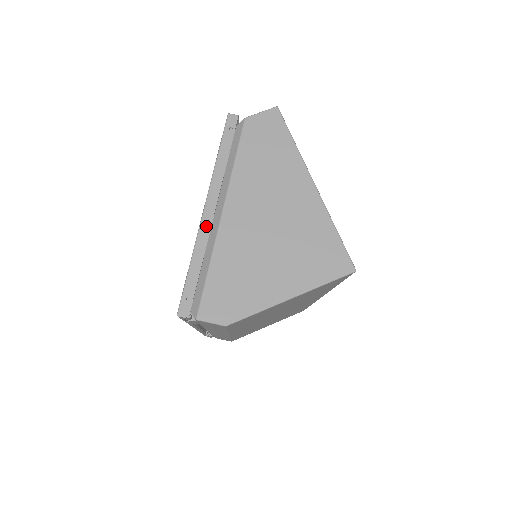
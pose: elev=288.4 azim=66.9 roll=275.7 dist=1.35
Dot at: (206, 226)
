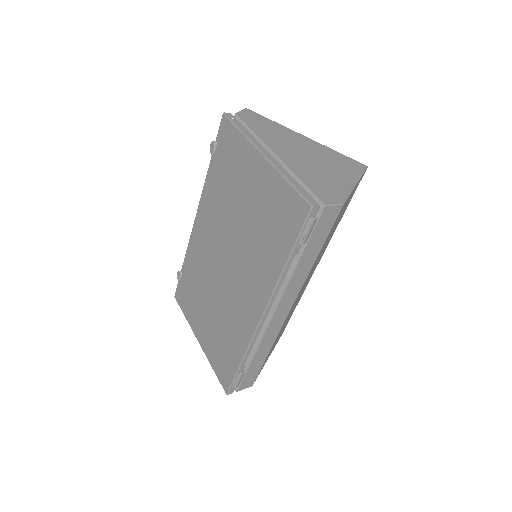
Dot at: (274, 161)
